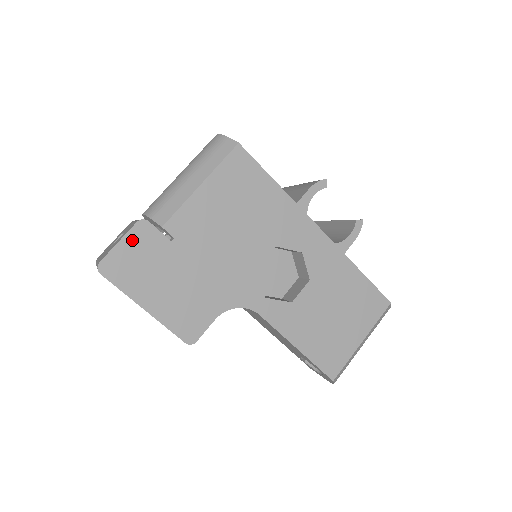
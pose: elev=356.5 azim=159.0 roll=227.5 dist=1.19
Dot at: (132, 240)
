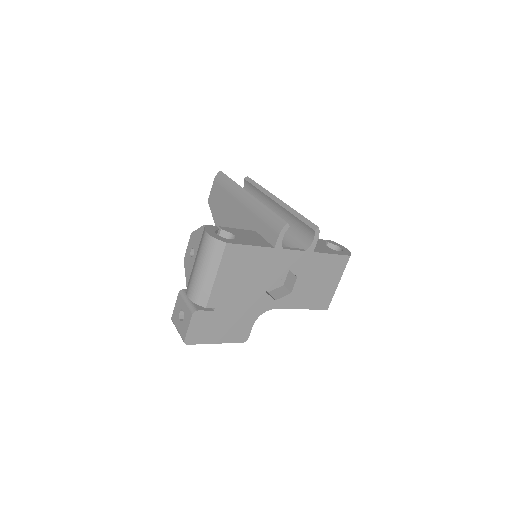
Dot at: (194, 323)
